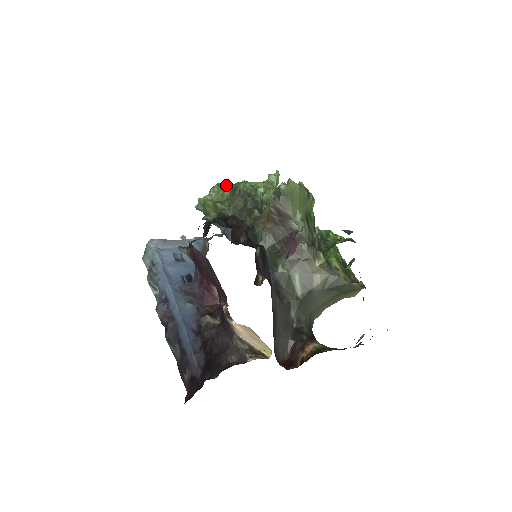
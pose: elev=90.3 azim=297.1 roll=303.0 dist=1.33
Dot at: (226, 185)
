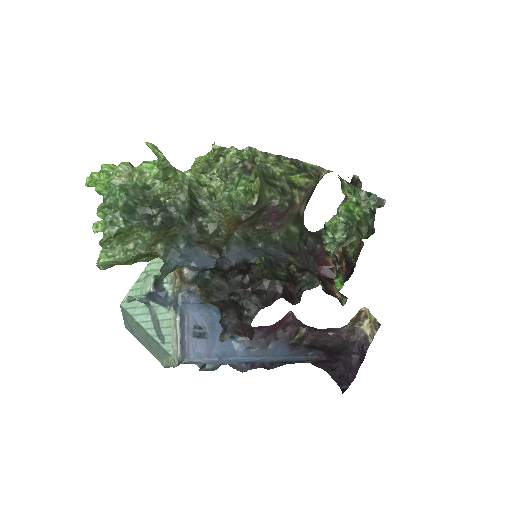
Dot at: (116, 223)
